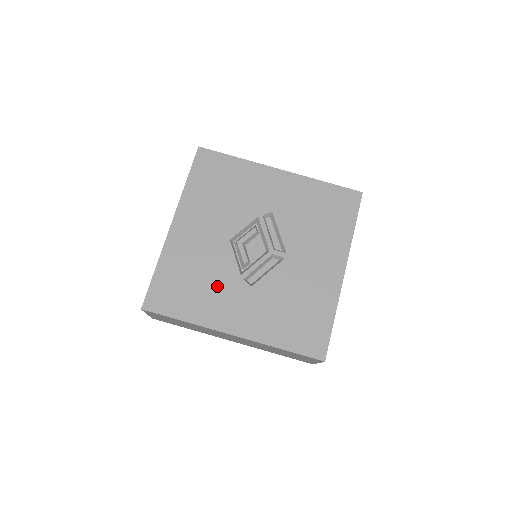
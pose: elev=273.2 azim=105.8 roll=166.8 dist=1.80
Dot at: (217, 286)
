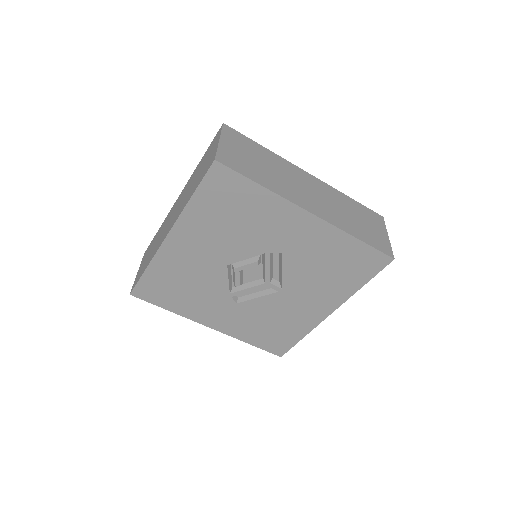
Dot at: (204, 296)
